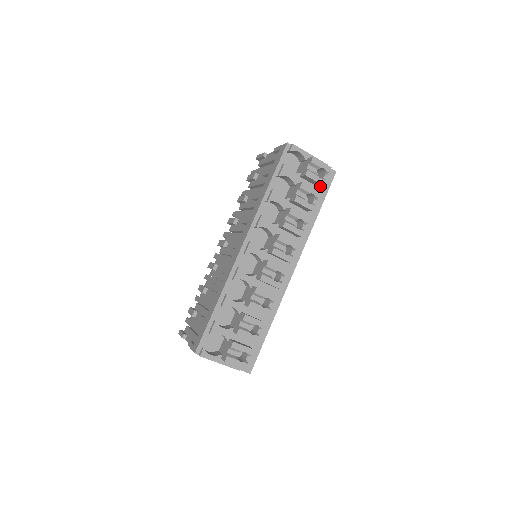
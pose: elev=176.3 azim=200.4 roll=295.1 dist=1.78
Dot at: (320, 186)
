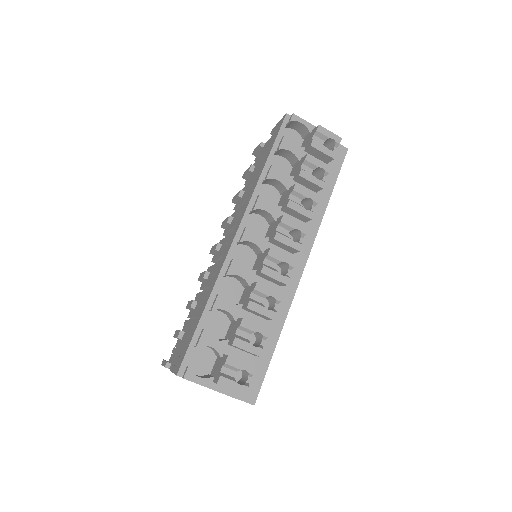
Dot at: (330, 165)
